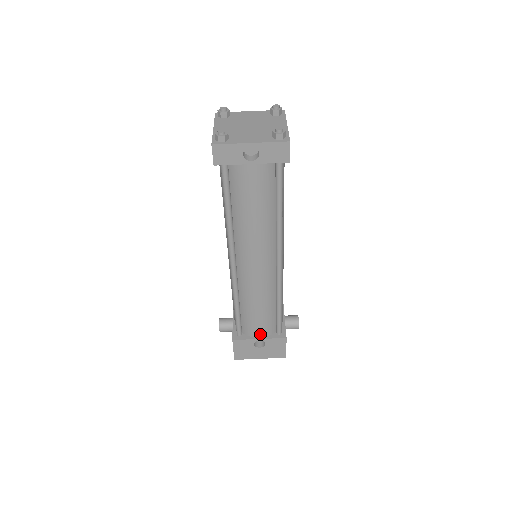
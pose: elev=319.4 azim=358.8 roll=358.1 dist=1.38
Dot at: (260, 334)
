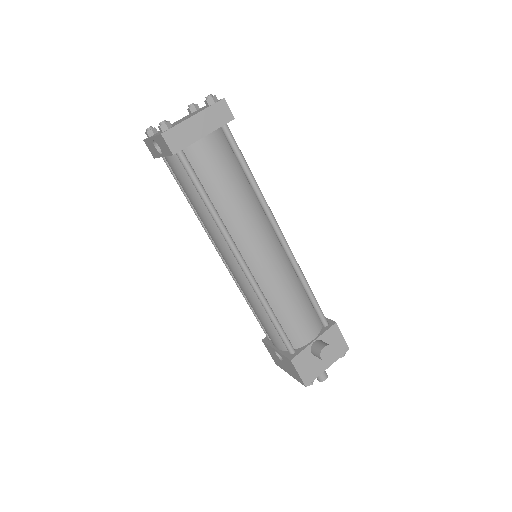
Dot at: (275, 344)
